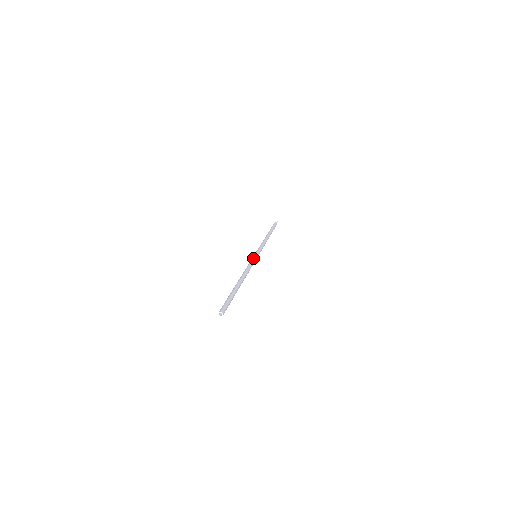
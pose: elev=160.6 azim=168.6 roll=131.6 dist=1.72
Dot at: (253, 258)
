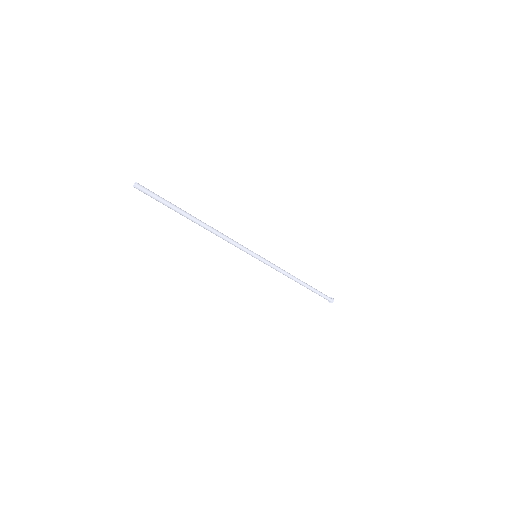
Dot at: (247, 248)
